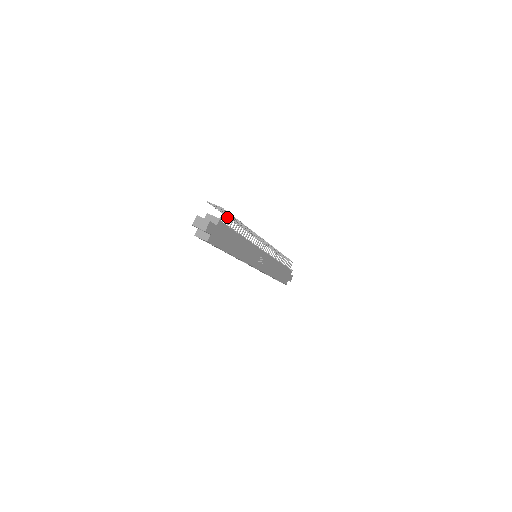
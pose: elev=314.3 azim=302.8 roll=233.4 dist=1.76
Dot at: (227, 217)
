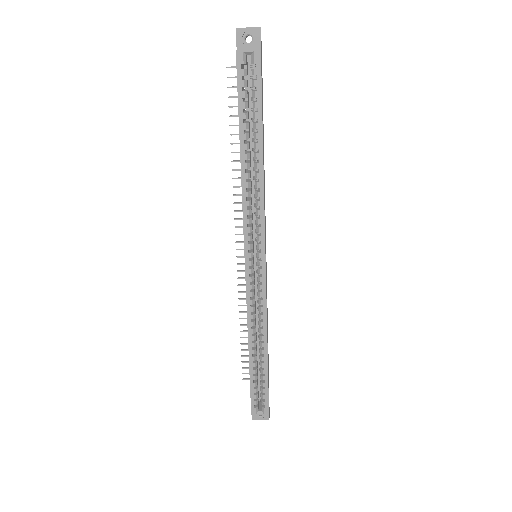
Dot at: occluded
